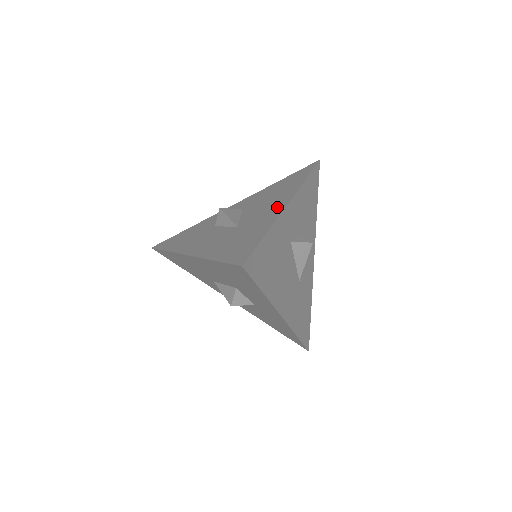
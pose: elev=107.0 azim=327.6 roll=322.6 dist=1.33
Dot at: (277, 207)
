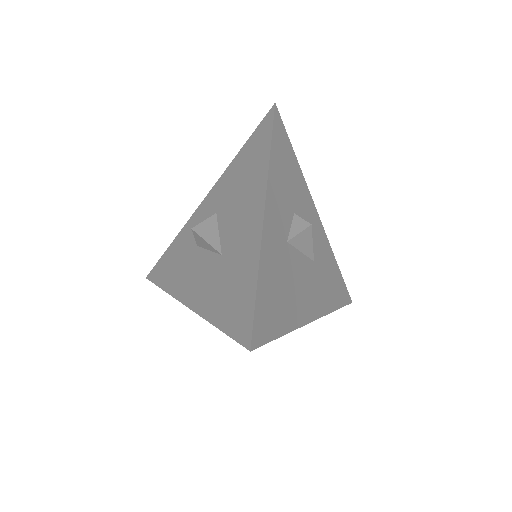
Dot at: (254, 218)
